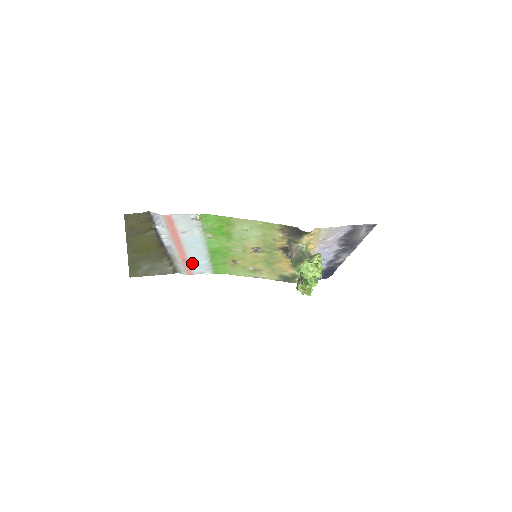
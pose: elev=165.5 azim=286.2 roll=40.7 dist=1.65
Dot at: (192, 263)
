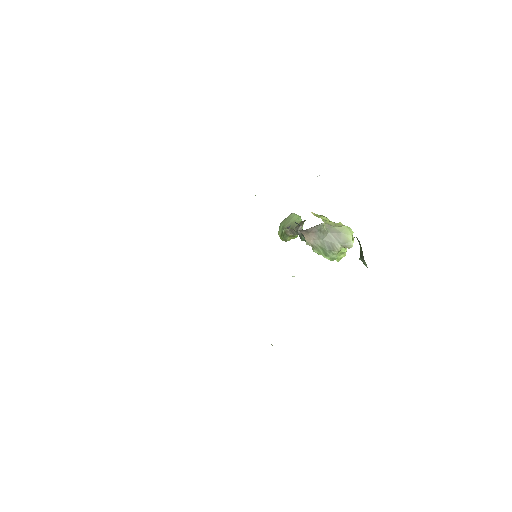
Dot at: occluded
